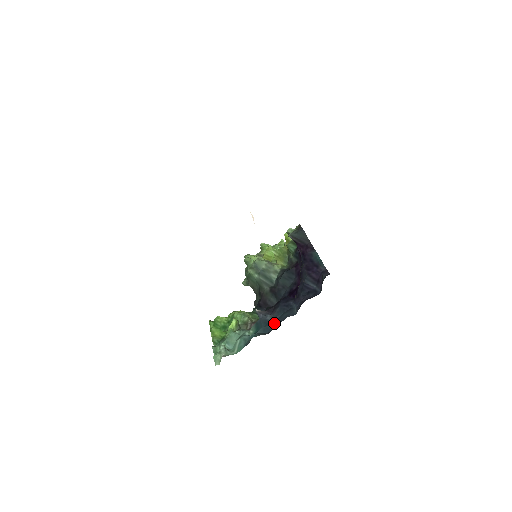
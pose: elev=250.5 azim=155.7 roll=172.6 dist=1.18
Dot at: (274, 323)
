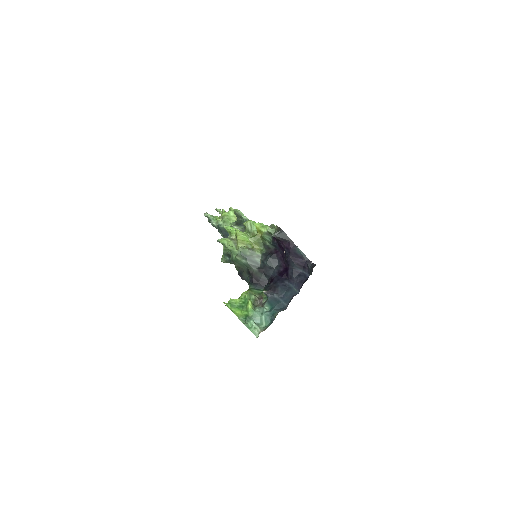
Dot at: (284, 300)
